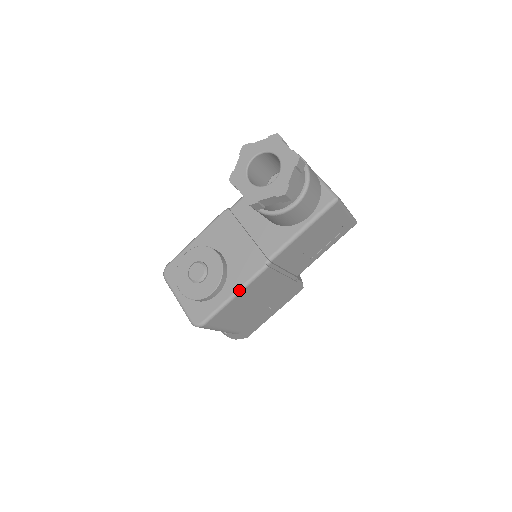
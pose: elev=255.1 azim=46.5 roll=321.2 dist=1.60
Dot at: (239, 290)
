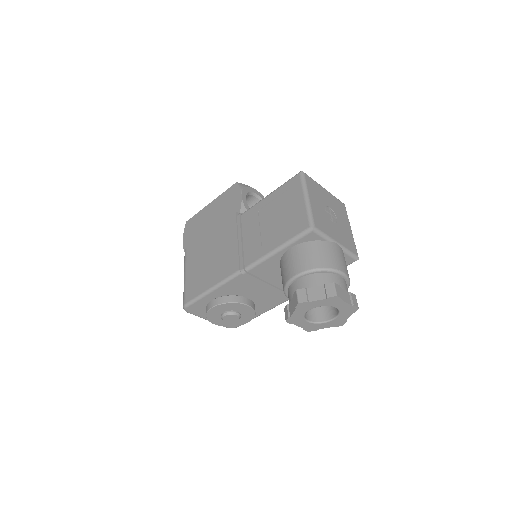
Dot at: occluded
